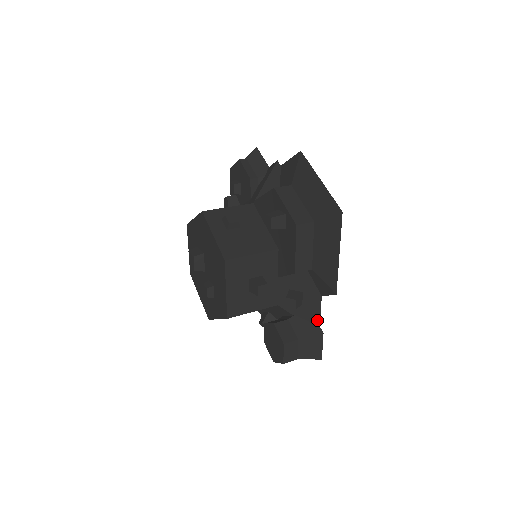
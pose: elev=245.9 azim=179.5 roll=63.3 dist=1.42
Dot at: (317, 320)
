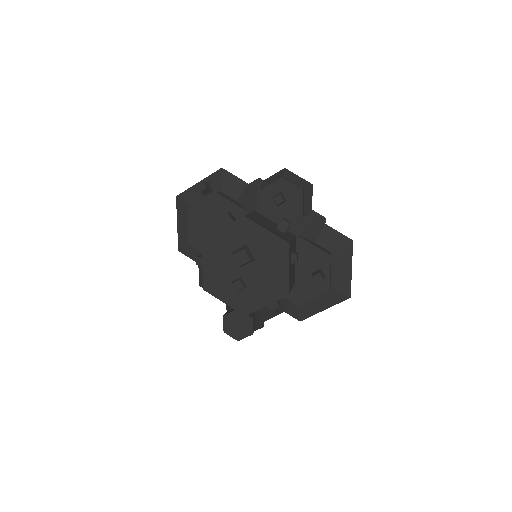
Dot at: (267, 319)
